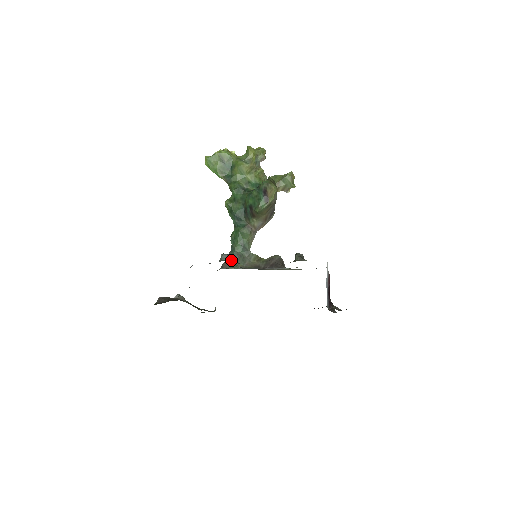
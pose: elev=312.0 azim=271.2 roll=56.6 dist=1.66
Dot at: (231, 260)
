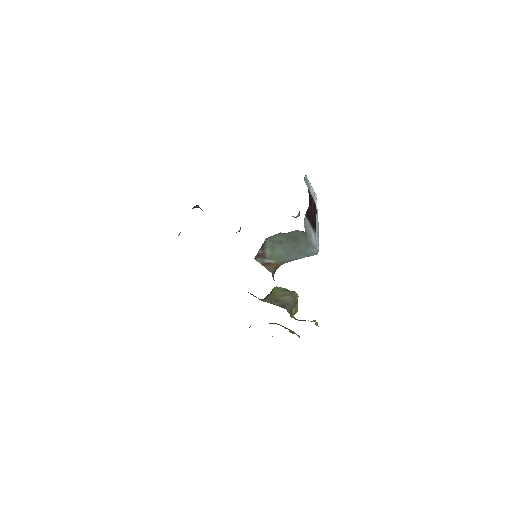
Dot at: occluded
